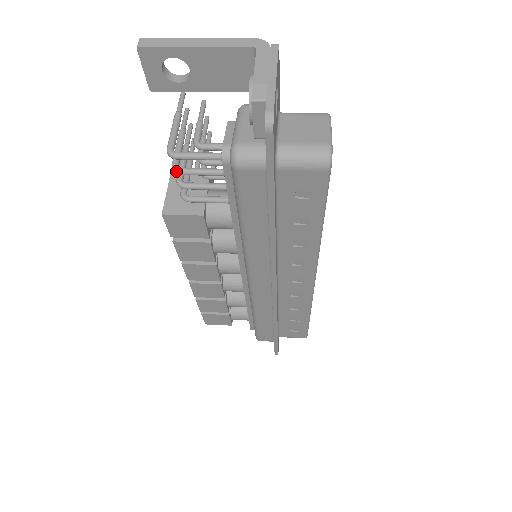
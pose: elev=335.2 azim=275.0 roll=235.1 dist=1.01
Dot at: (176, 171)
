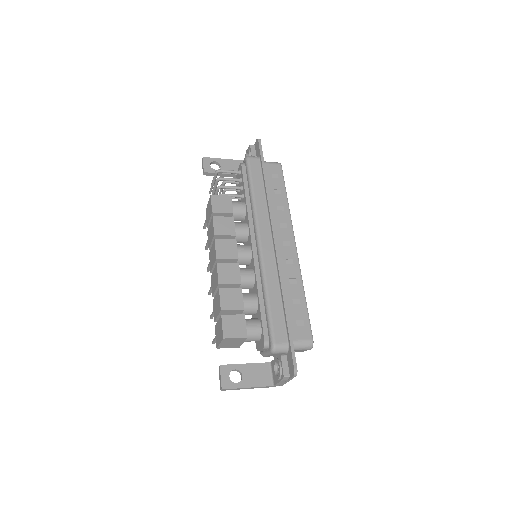
Dot at: (219, 178)
